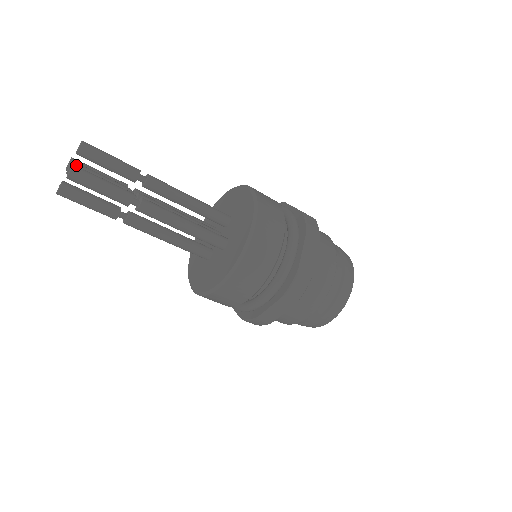
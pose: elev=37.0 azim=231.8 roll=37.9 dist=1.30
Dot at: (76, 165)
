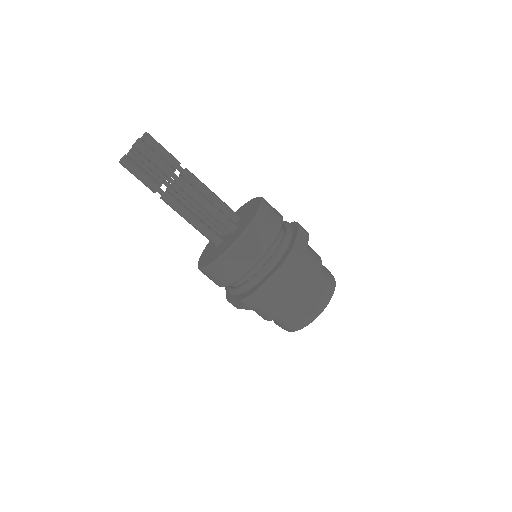
Dot at: occluded
